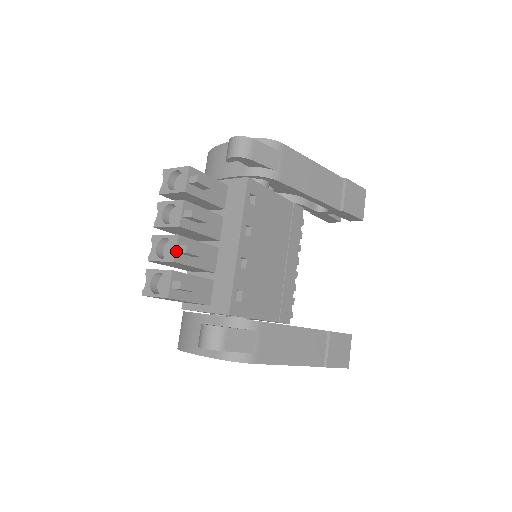
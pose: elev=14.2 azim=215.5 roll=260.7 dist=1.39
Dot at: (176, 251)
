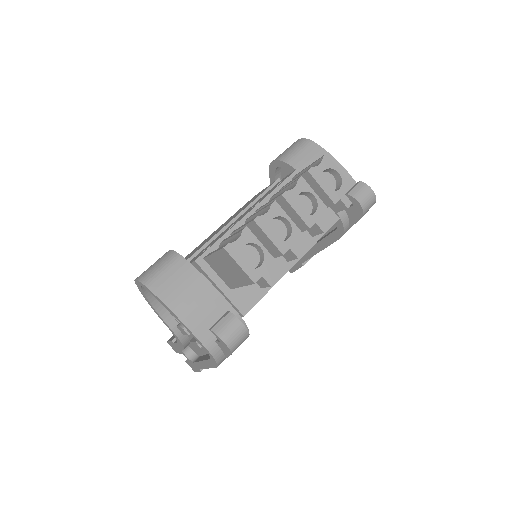
Dot at: (291, 247)
